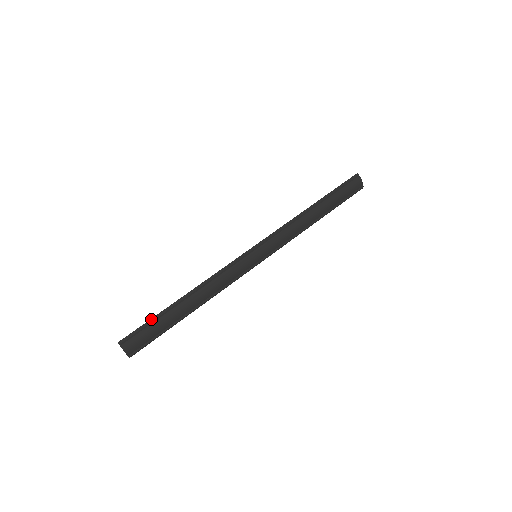
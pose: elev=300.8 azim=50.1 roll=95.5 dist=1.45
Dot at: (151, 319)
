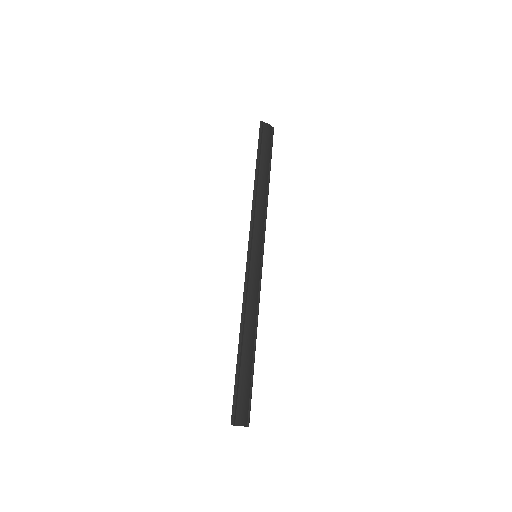
Dot at: (235, 382)
